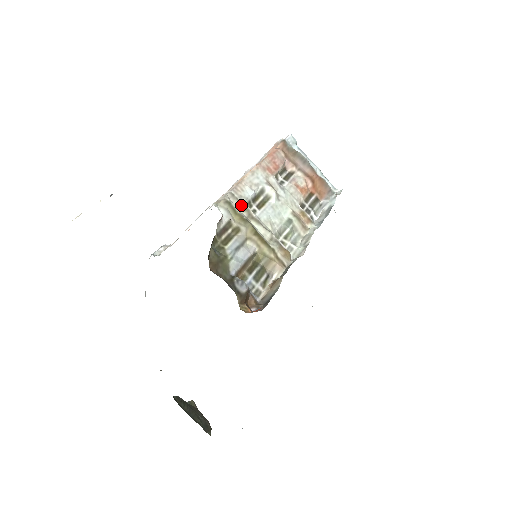
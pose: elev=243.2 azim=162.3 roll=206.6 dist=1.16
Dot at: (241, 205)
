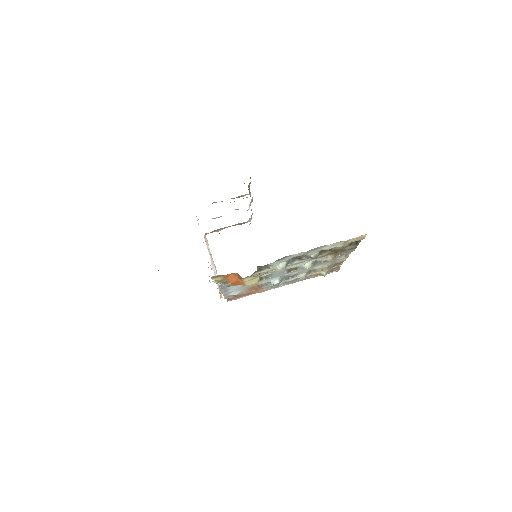
Dot at: occluded
